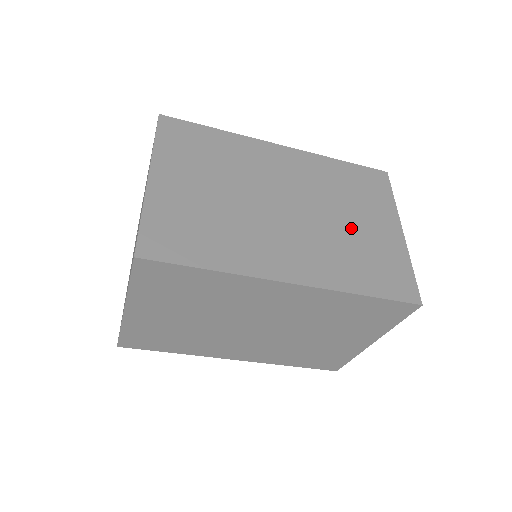
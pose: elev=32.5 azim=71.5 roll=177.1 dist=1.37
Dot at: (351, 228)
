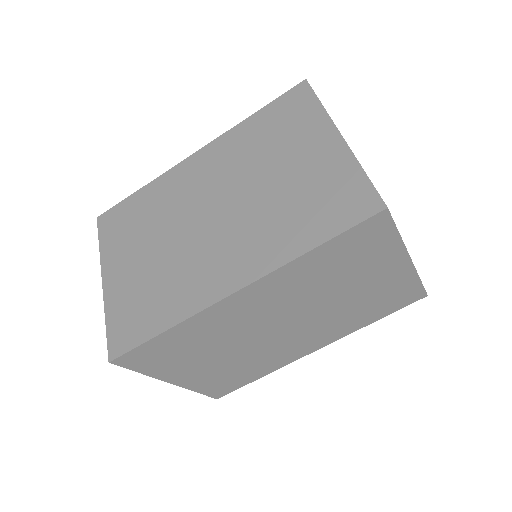
Dot at: (281, 182)
